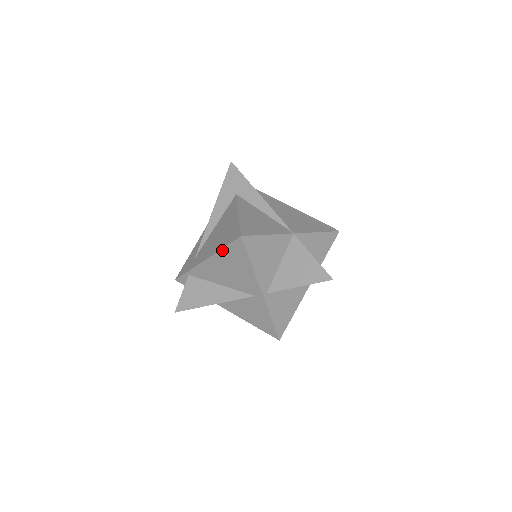
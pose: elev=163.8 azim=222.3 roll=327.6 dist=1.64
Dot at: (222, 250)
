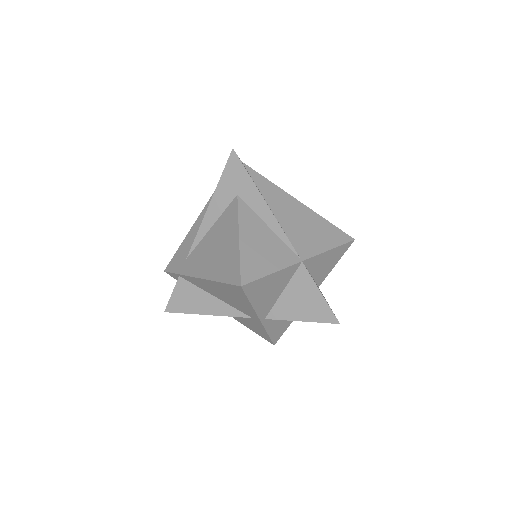
Dot at: (218, 282)
